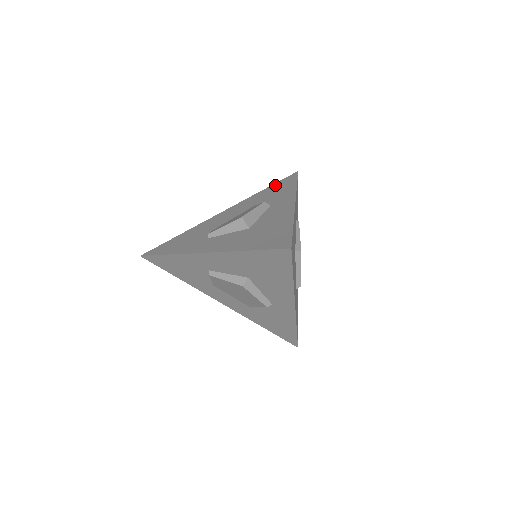
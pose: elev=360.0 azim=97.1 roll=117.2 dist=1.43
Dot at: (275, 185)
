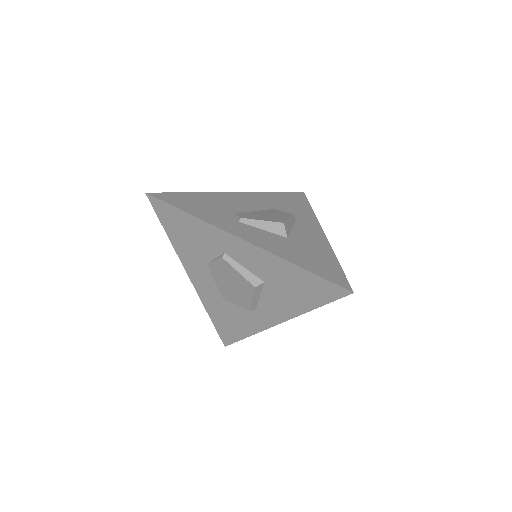
Dot at: (286, 195)
